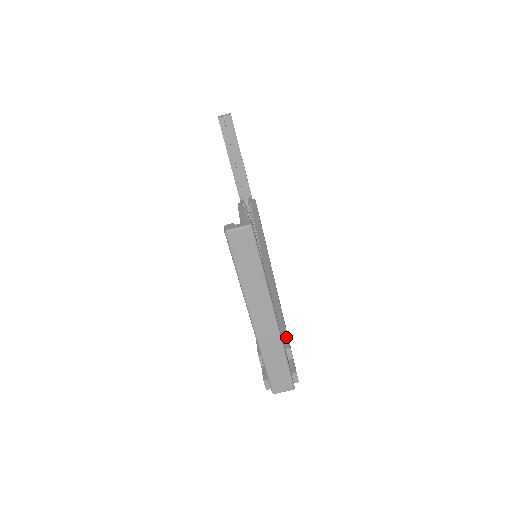
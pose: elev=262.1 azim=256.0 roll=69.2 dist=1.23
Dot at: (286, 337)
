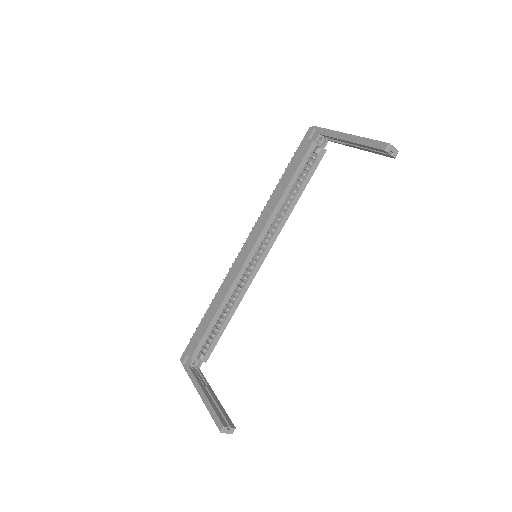
Dot at: occluded
